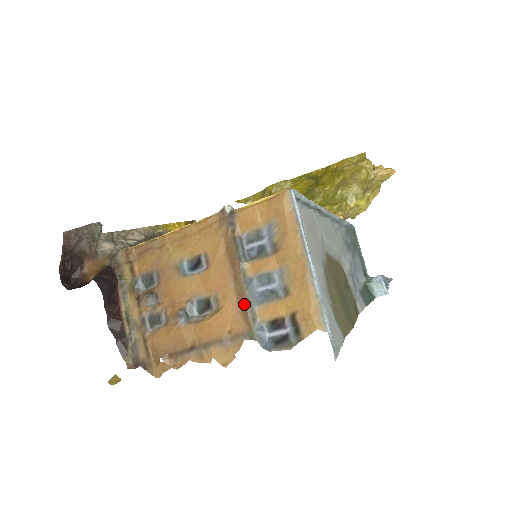
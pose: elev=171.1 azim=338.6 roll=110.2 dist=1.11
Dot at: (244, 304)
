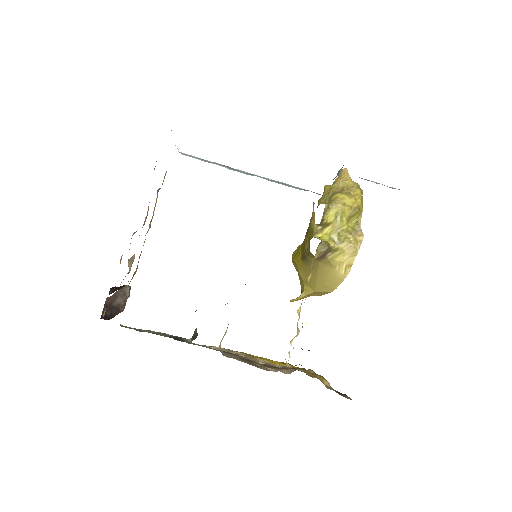
Dot at: occluded
